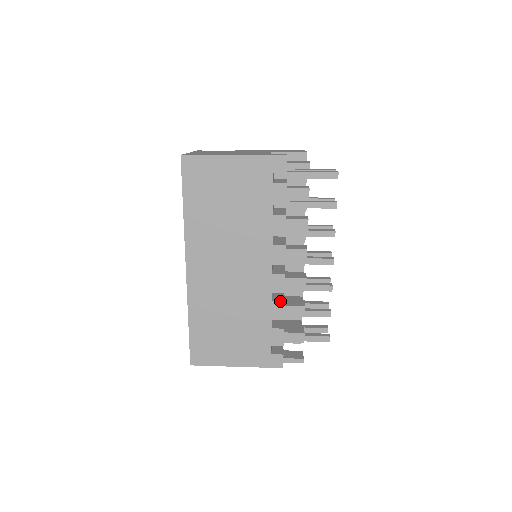
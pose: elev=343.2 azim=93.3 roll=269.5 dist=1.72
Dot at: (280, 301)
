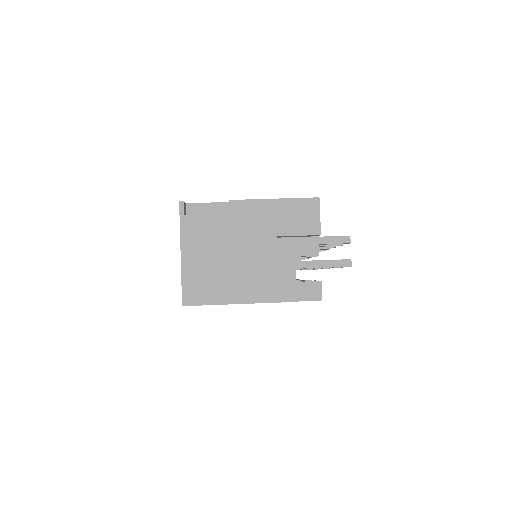
Dot at: occluded
